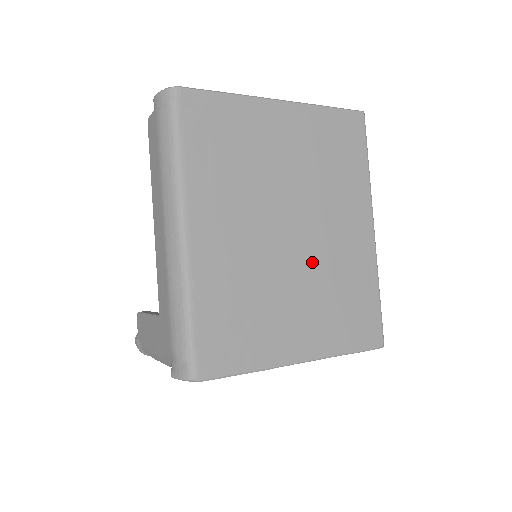
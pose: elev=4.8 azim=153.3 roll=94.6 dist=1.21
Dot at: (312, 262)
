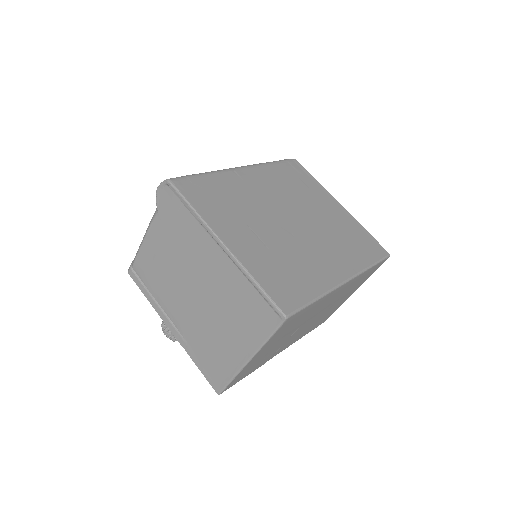
Dot at: (288, 239)
